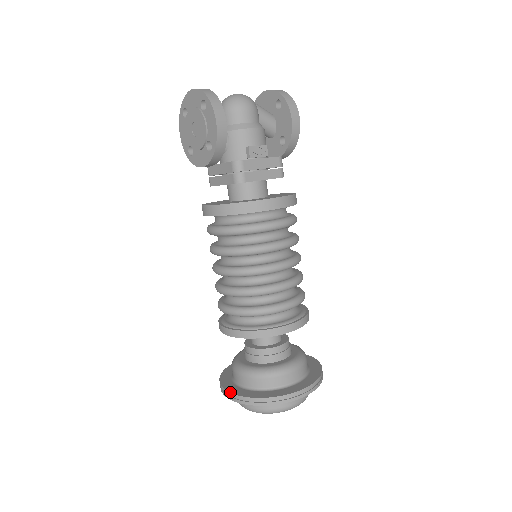
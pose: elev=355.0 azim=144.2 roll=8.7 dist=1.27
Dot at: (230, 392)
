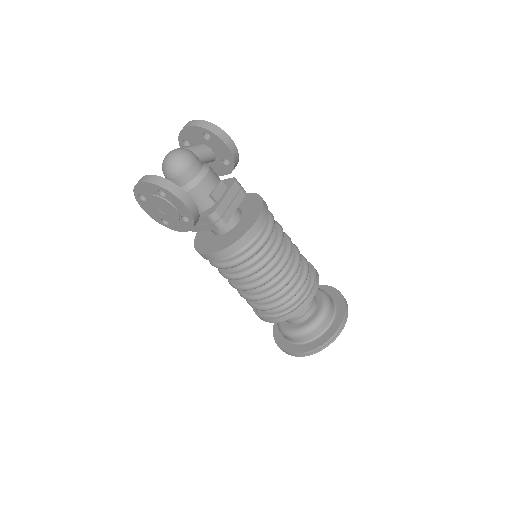
Dot at: (294, 353)
